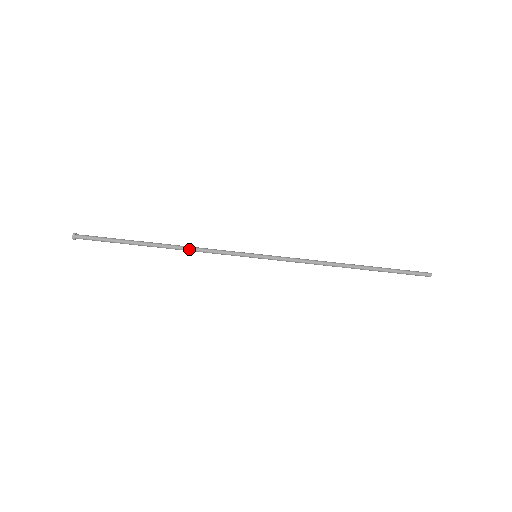
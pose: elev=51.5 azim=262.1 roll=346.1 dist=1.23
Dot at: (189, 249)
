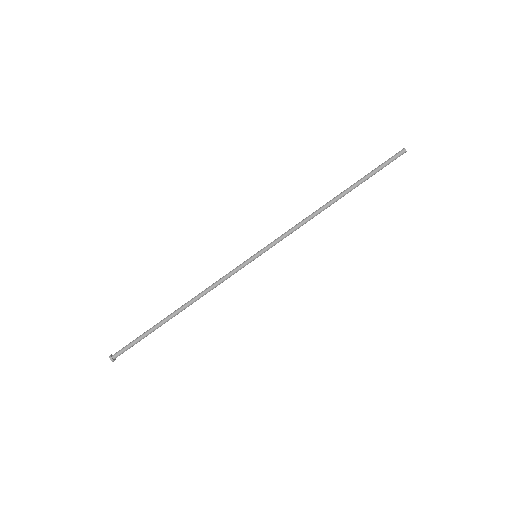
Dot at: (201, 294)
